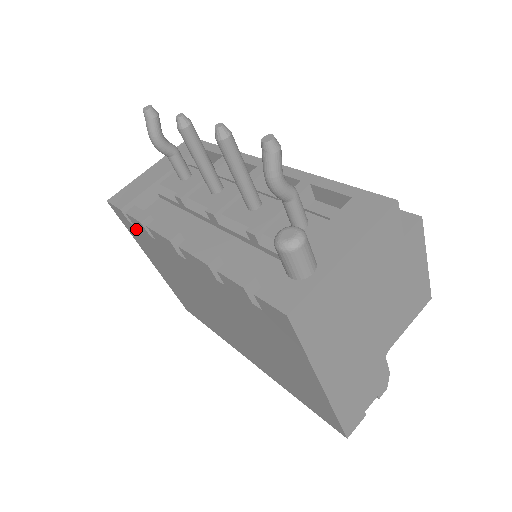
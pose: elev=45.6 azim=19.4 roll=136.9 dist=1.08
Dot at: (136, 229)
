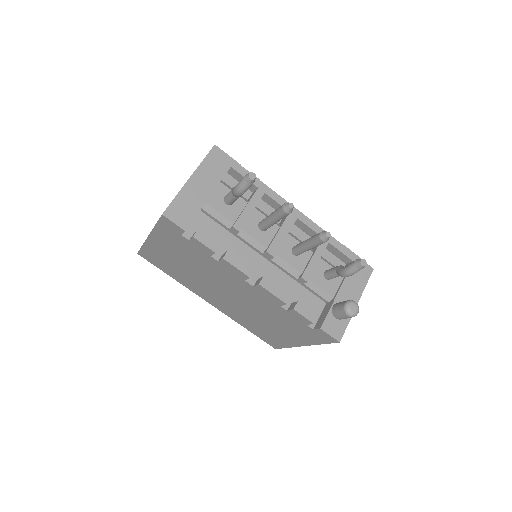
Dot at: (186, 241)
